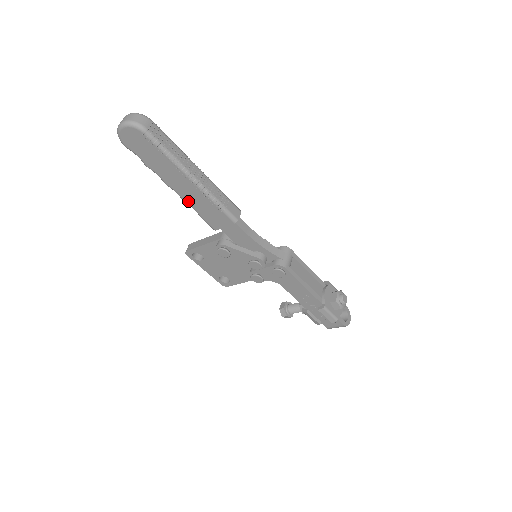
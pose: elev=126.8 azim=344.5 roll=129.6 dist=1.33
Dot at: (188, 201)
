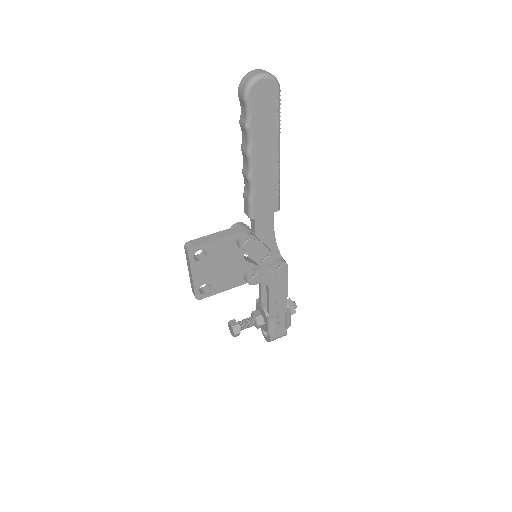
Dot at: (256, 178)
